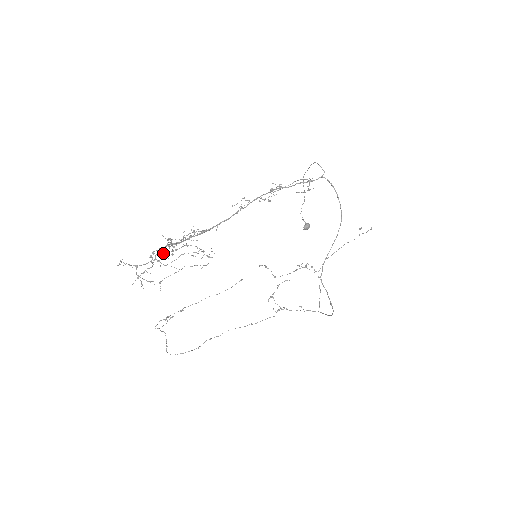
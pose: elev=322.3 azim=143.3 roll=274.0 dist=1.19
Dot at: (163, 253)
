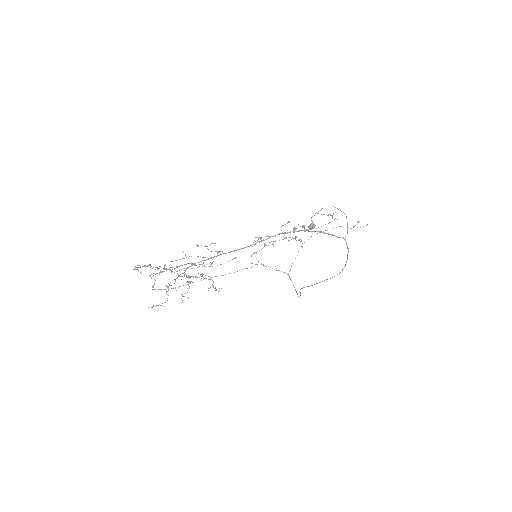
Dot at: occluded
